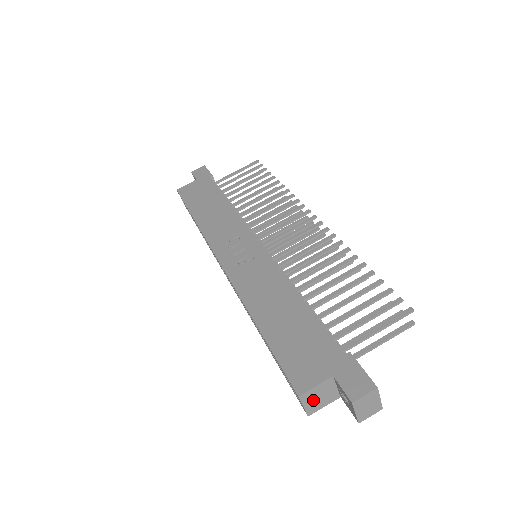
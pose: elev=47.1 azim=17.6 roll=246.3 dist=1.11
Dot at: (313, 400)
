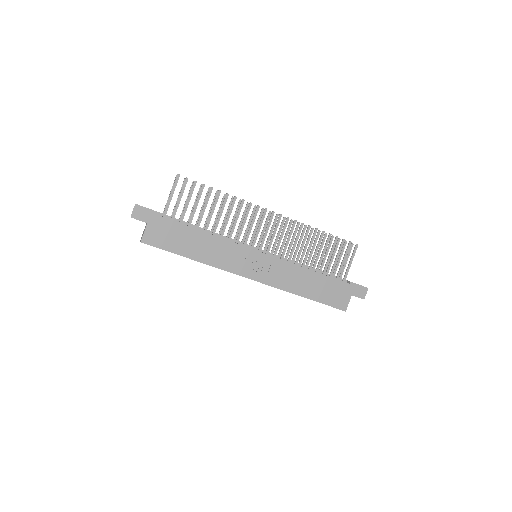
Dot at: occluded
